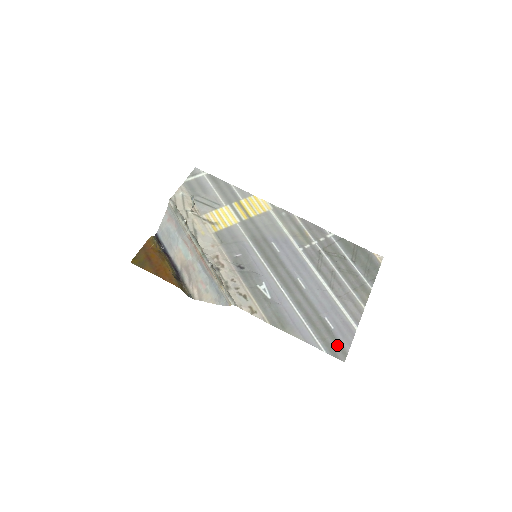
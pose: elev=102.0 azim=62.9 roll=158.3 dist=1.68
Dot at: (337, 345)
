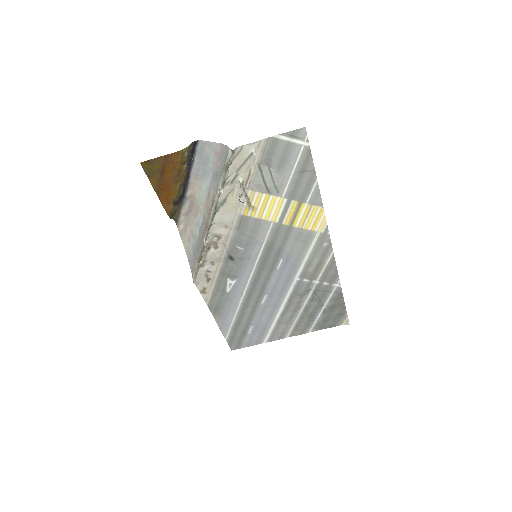
Dot at: (239, 342)
